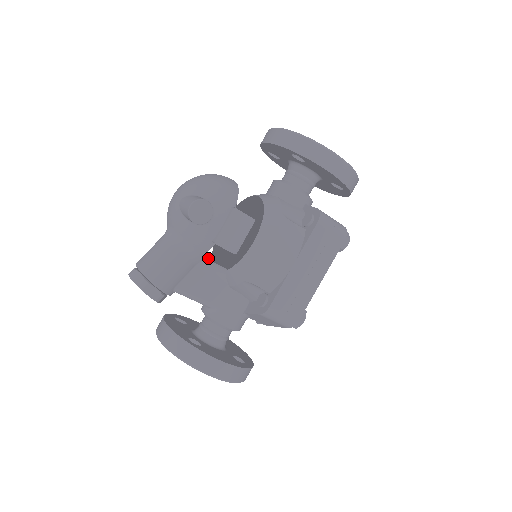
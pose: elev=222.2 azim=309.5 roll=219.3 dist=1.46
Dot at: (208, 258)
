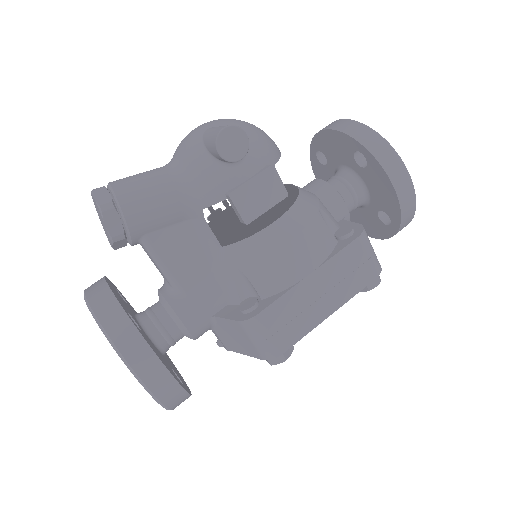
Dot at: occluded
